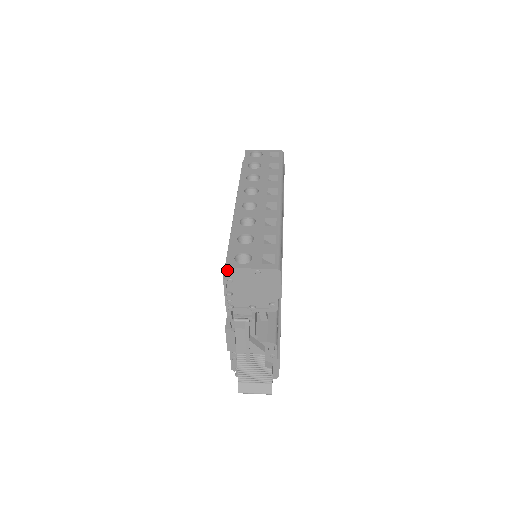
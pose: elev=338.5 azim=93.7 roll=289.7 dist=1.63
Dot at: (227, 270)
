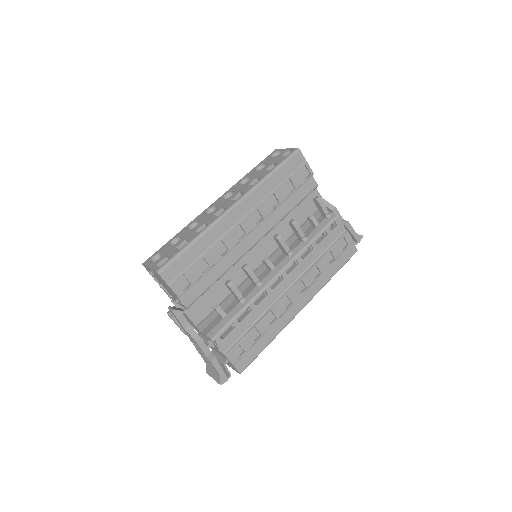
Dot at: (144, 266)
